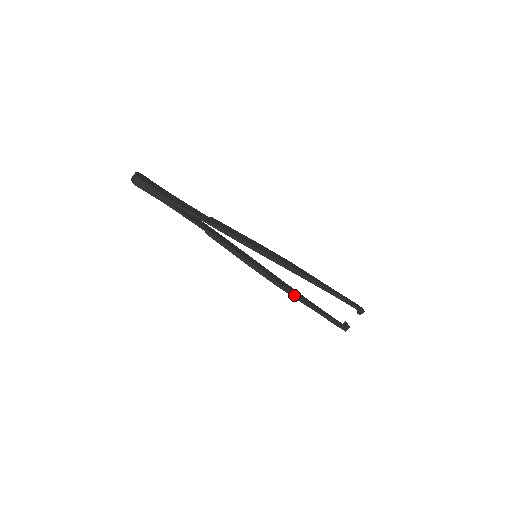
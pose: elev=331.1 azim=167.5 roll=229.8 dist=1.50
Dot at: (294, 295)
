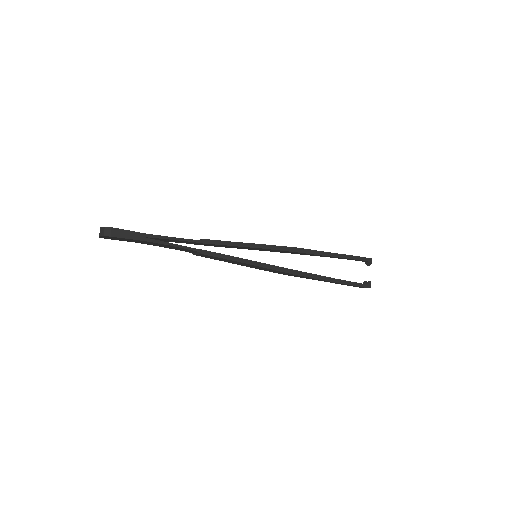
Dot at: (310, 275)
